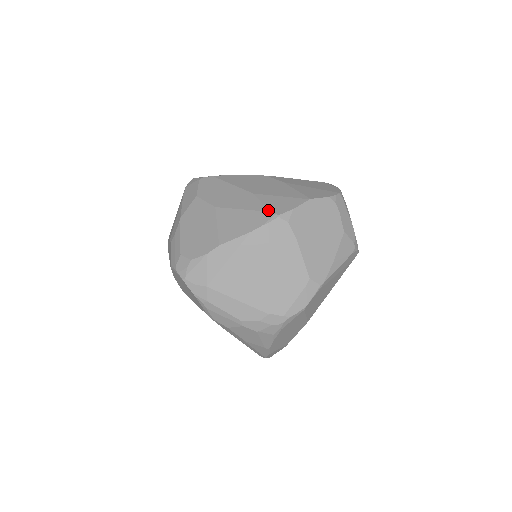
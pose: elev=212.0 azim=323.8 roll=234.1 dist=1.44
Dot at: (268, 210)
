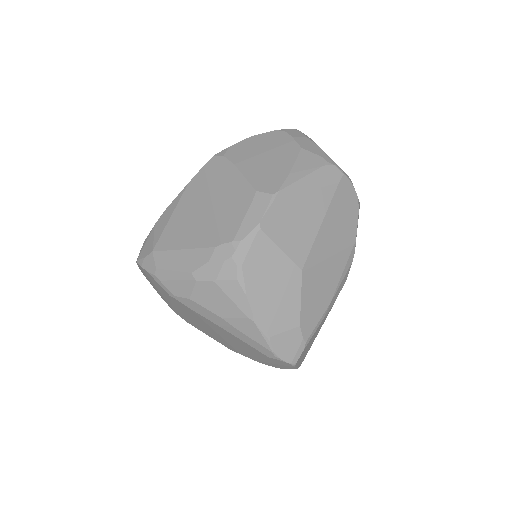
Dot at: occluded
